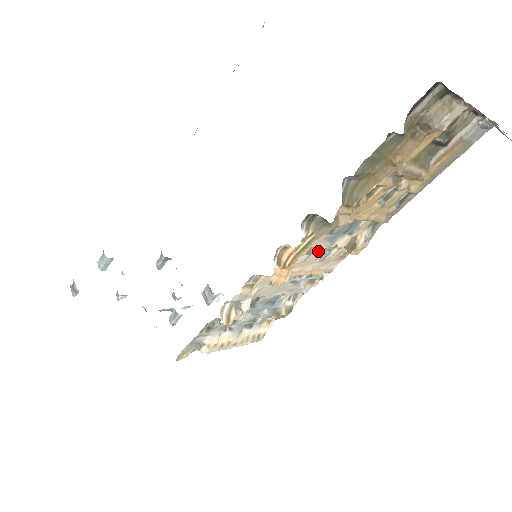
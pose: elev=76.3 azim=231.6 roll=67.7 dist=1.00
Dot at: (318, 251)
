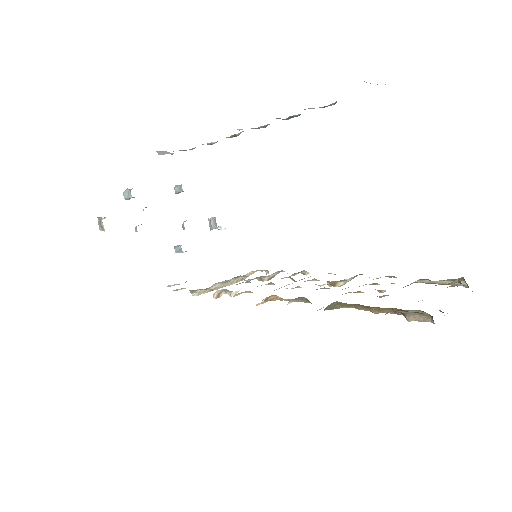
Dot at: occluded
